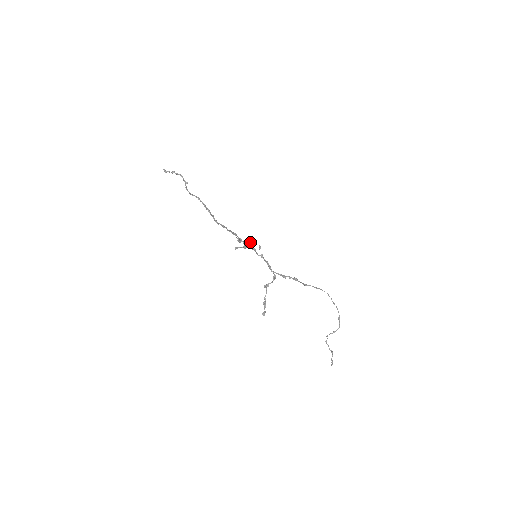
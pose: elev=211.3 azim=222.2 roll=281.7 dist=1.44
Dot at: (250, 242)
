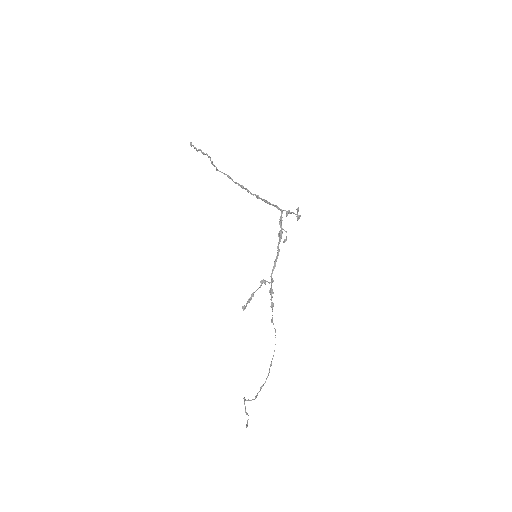
Dot at: (282, 228)
